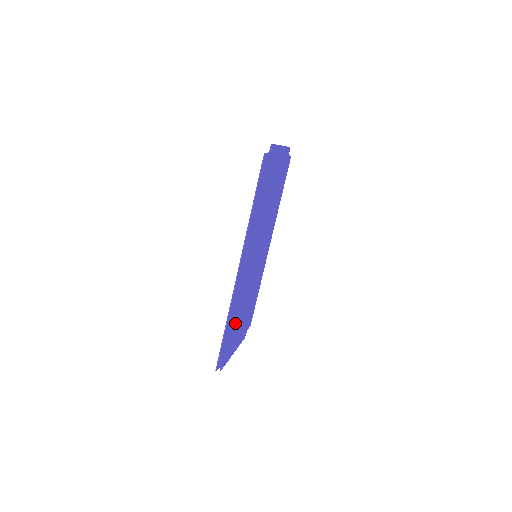
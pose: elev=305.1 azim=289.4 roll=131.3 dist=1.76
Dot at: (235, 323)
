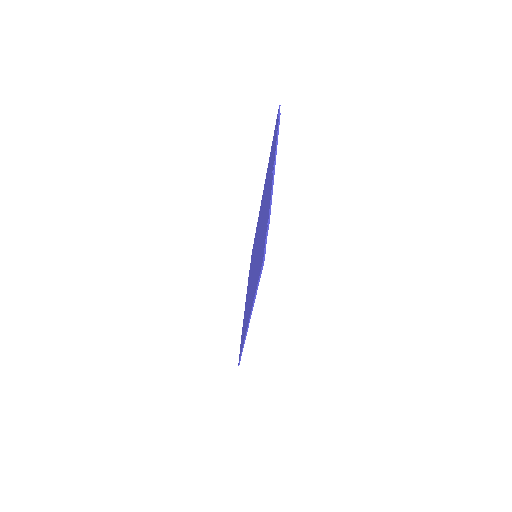
Dot at: occluded
